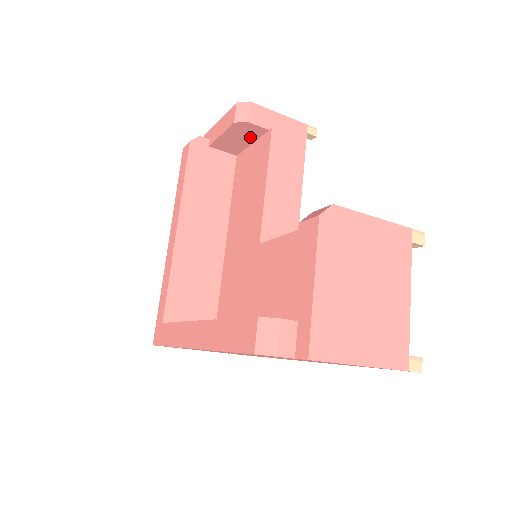
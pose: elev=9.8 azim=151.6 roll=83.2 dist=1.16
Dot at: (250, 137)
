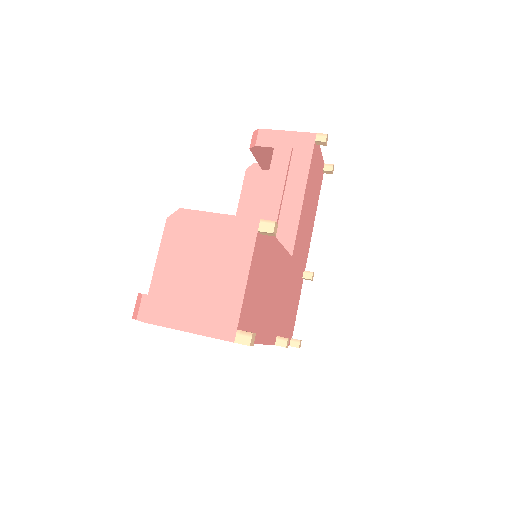
Dot at: occluded
